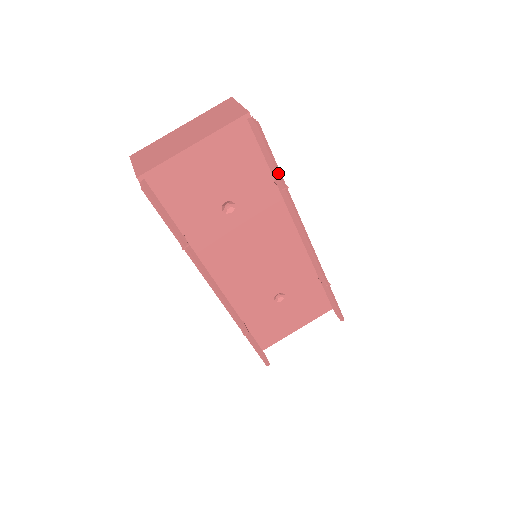
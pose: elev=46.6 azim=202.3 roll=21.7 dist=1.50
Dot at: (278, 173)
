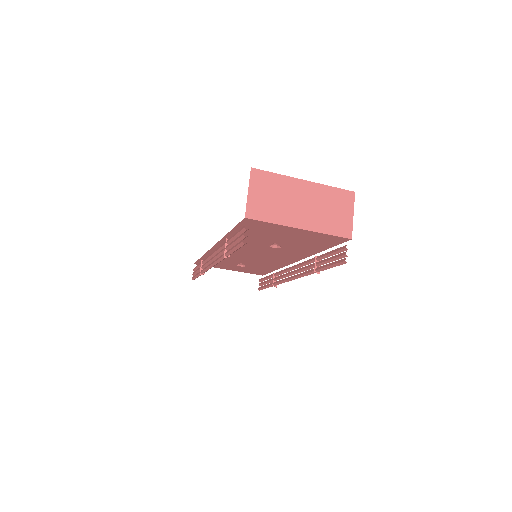
Dot at: occluded
